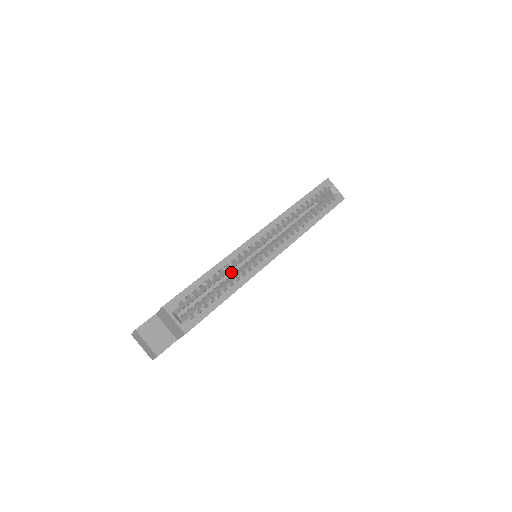
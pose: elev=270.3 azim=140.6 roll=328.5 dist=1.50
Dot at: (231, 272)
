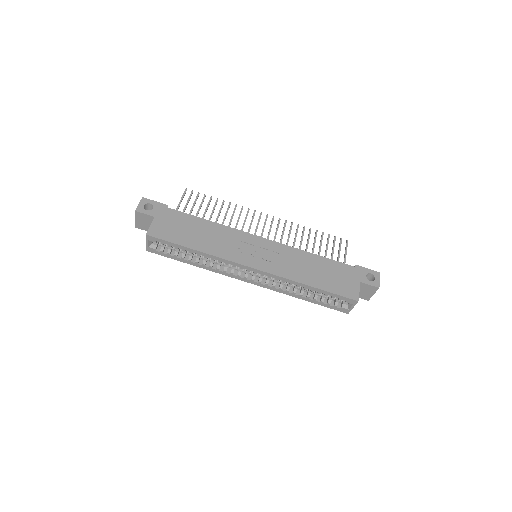
Dot at: occluded
